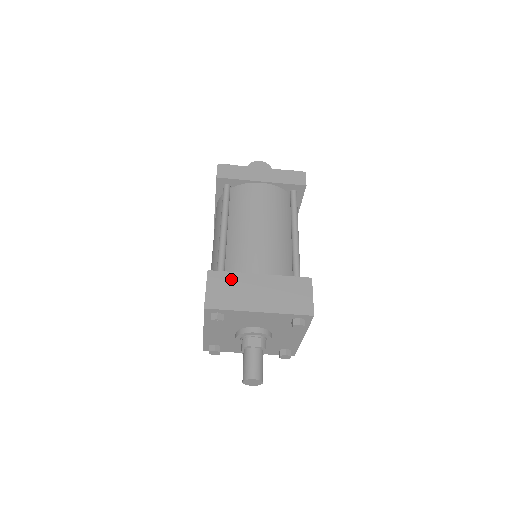
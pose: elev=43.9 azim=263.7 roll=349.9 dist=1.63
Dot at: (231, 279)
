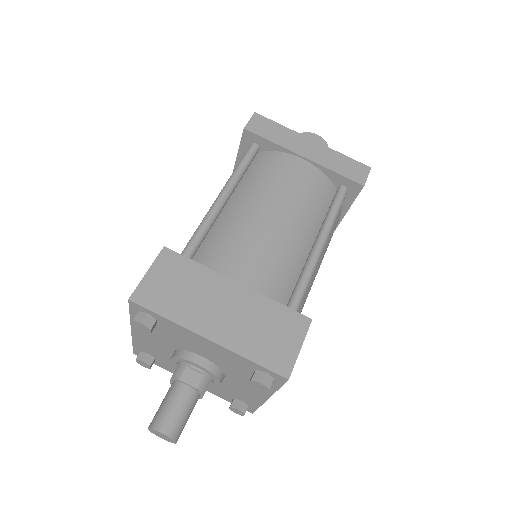
Dot at: (191, 272)
